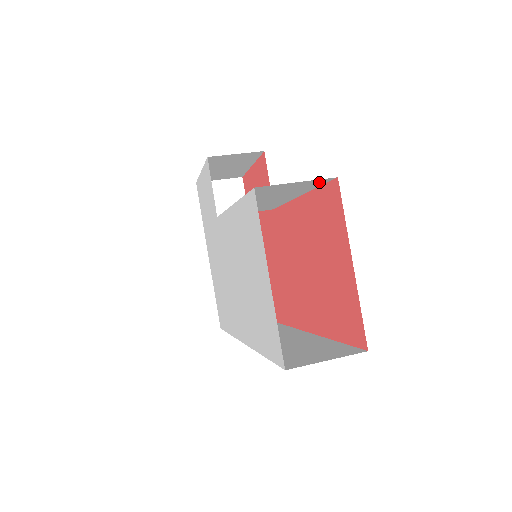
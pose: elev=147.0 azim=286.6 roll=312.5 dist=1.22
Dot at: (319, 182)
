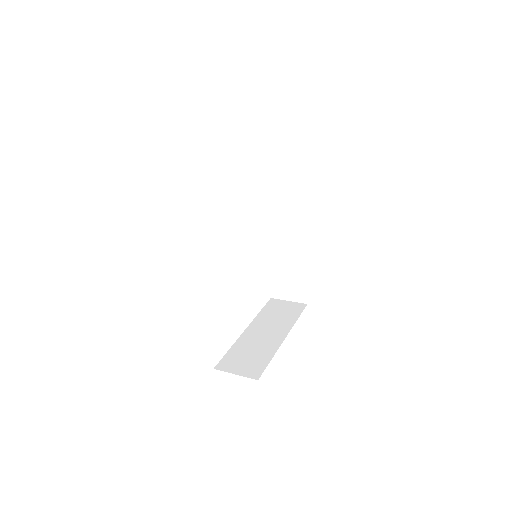
Dot at: (281, 139)
